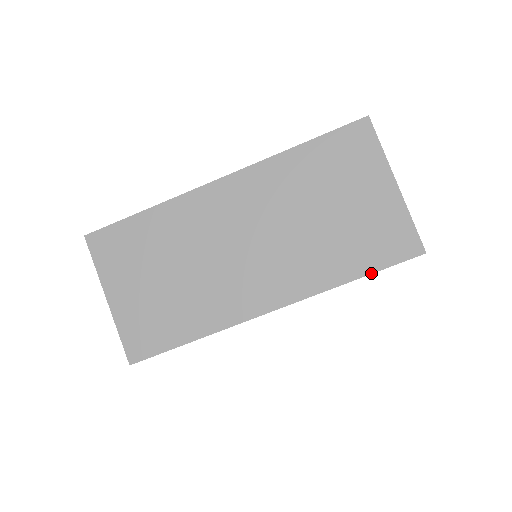
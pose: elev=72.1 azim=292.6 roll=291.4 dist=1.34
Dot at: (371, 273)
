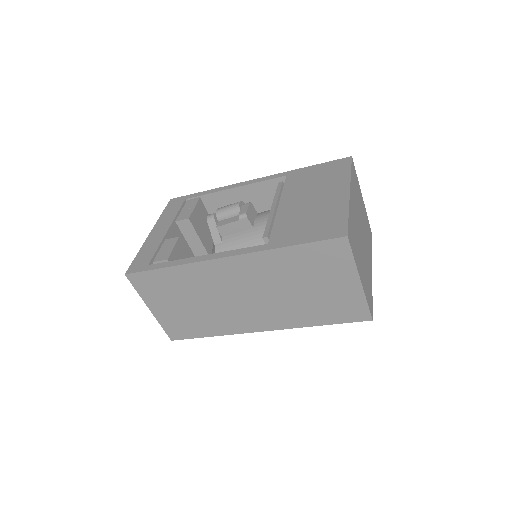
Dot at: (332, 324)
